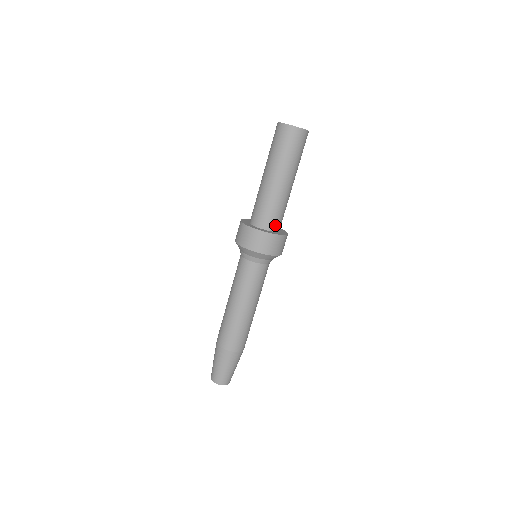
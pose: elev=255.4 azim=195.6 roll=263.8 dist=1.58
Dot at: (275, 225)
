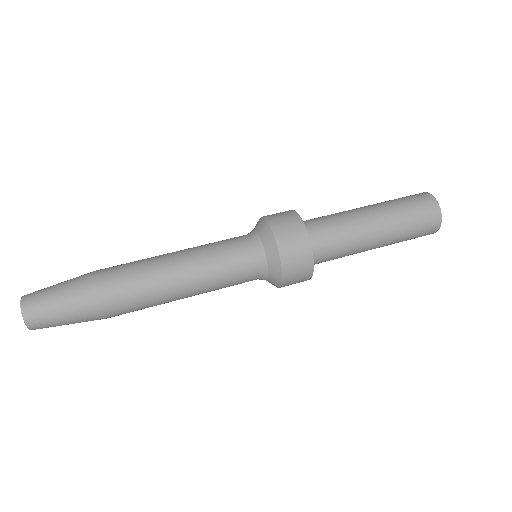
Dot at: (312, 230)
